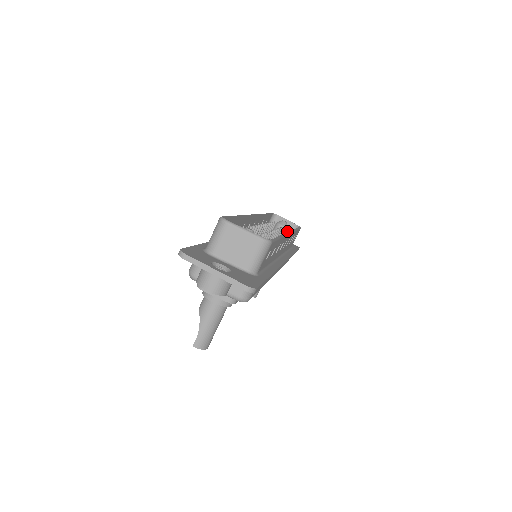
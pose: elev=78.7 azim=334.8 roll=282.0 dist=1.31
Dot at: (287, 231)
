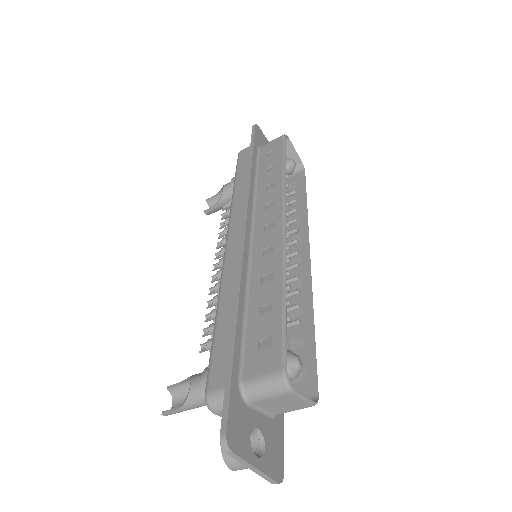
Dot at: occluded
